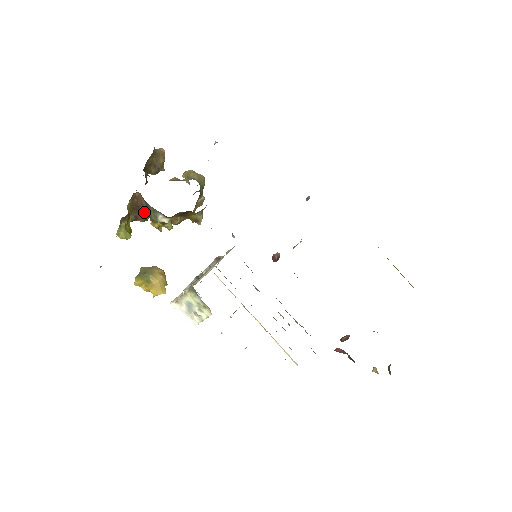
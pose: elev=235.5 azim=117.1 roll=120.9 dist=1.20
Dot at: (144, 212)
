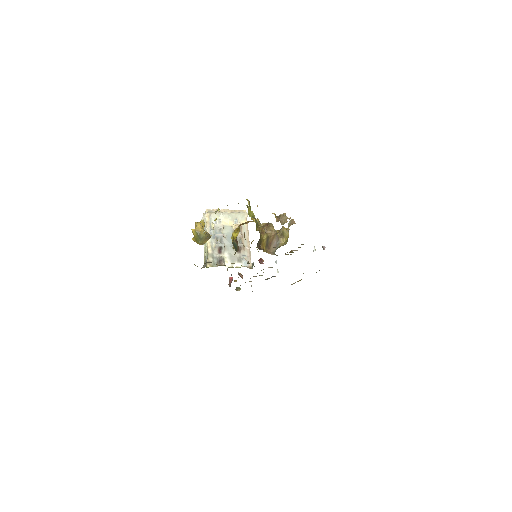
Dot at: occluded
